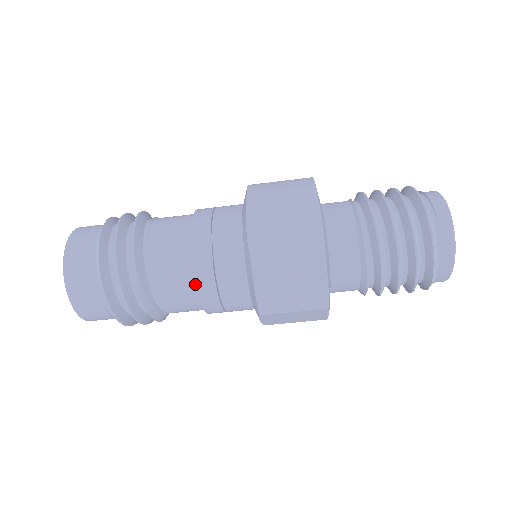
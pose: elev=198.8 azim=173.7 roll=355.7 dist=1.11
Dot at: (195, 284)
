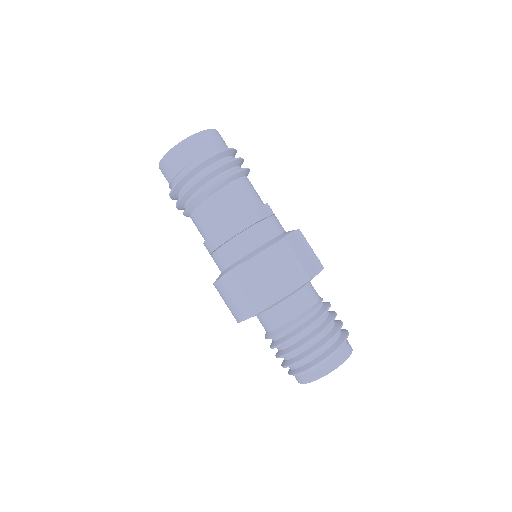
Dot at: (241, 214)
